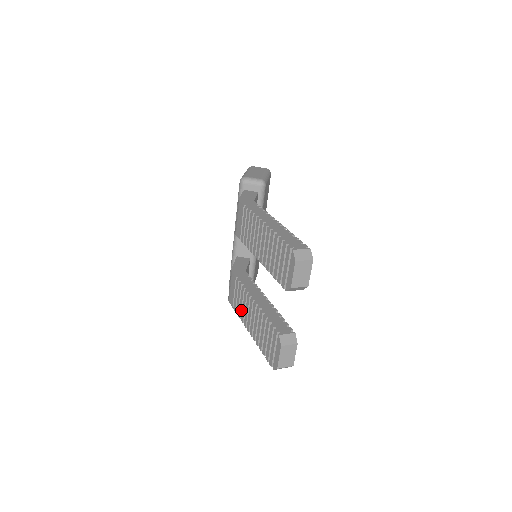
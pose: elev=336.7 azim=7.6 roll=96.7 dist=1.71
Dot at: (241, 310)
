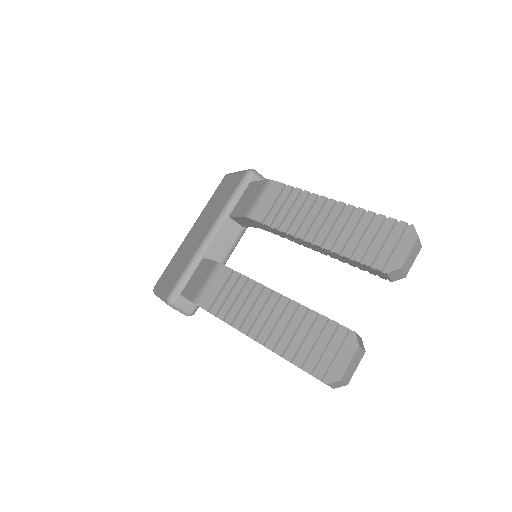
Dot at: (237, 312)
